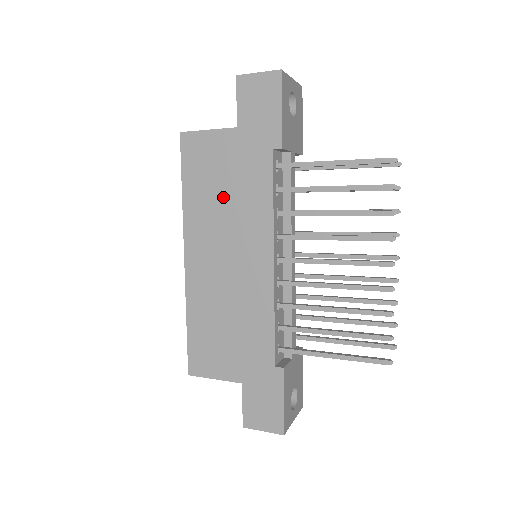
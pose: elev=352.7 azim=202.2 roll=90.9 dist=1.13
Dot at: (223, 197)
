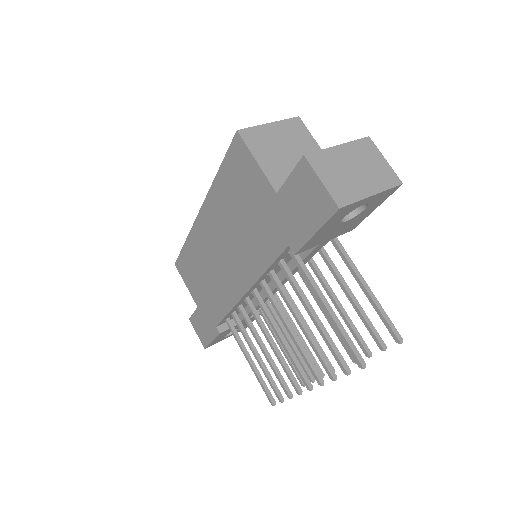
Dot at: (239, 219)
